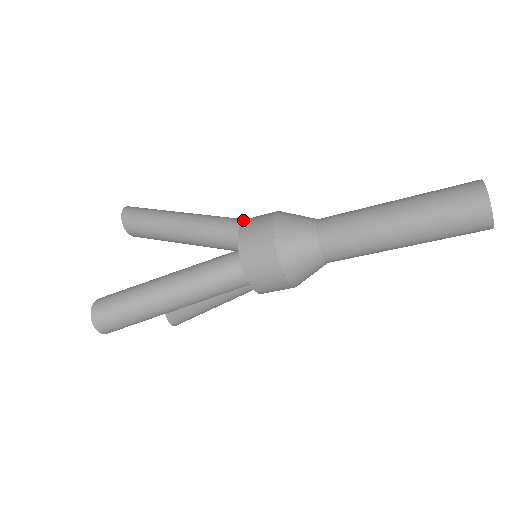
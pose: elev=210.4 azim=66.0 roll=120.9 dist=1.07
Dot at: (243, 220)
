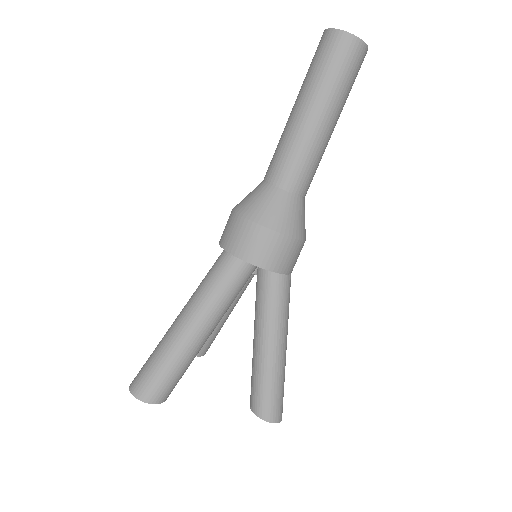
Dot at: occluded
